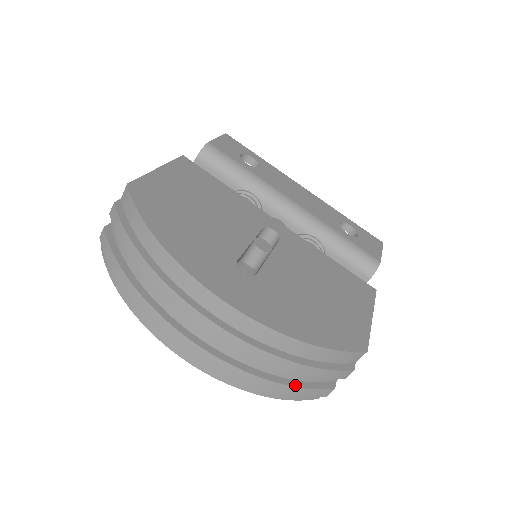
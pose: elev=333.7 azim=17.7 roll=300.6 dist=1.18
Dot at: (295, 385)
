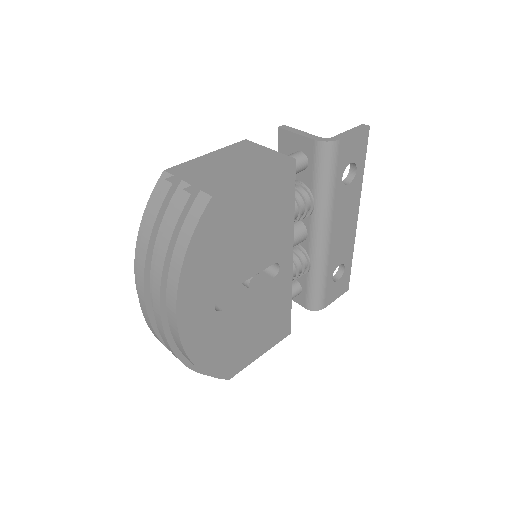
Dot at: occluded
